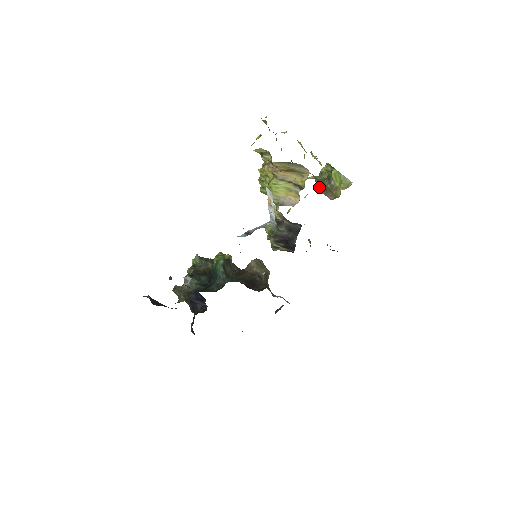
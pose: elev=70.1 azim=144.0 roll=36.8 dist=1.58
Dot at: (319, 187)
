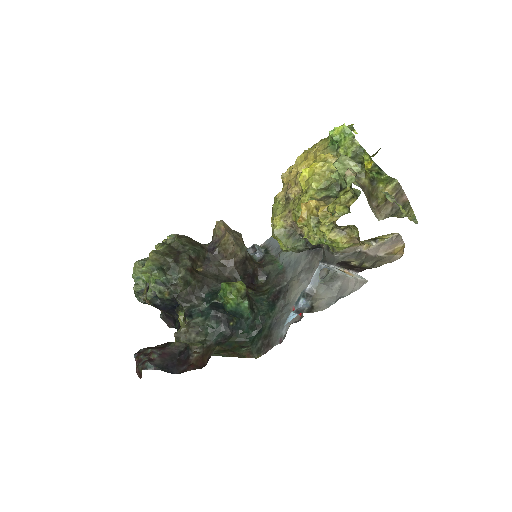
Dot at: (368, 202)
